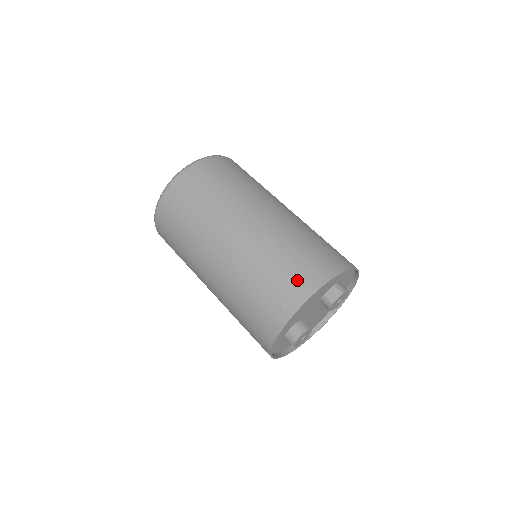
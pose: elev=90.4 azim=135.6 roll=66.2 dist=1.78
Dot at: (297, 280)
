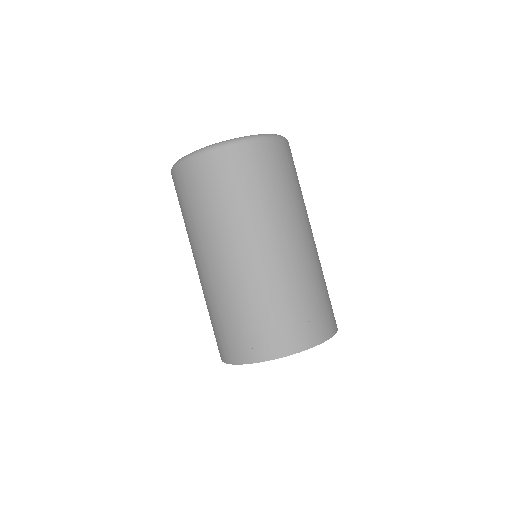
Dot at: (299, 329)
